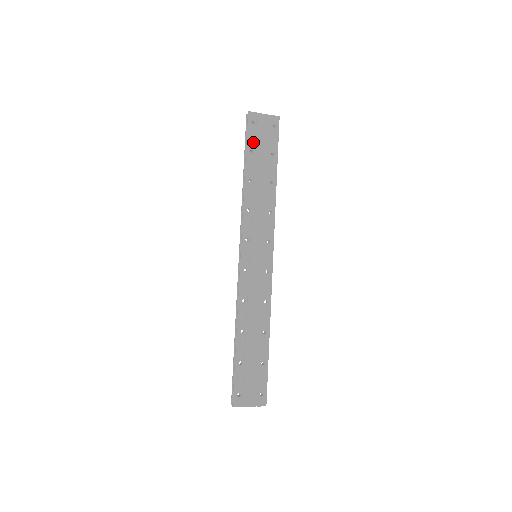
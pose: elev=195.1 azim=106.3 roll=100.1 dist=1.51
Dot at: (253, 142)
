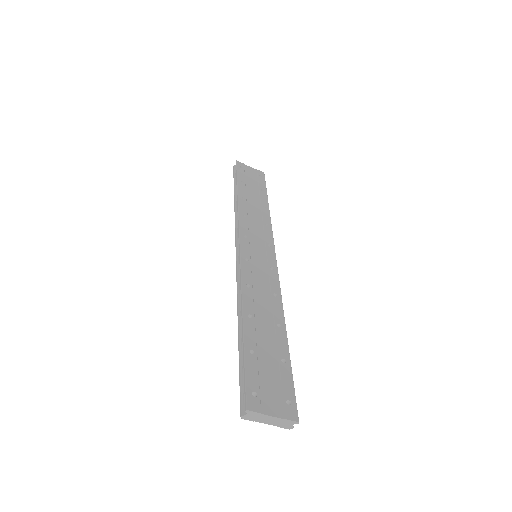
Dot at: (243, 177)
